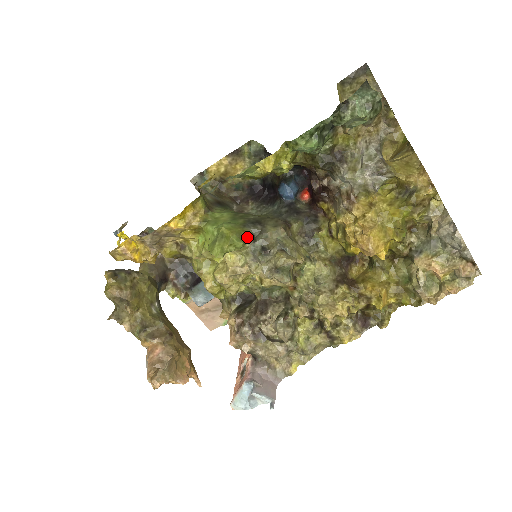
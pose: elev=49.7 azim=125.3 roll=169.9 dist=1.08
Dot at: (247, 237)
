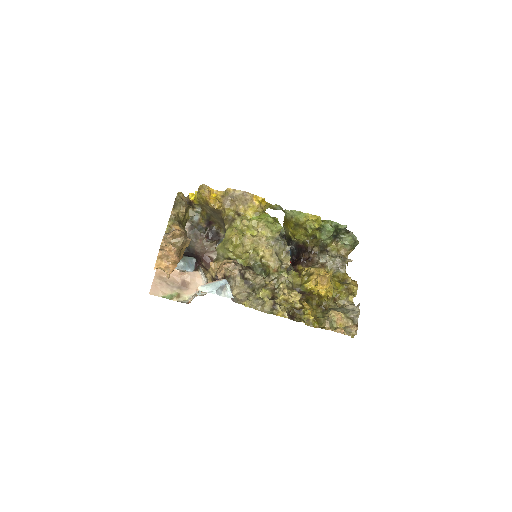
Dot at: occluded
